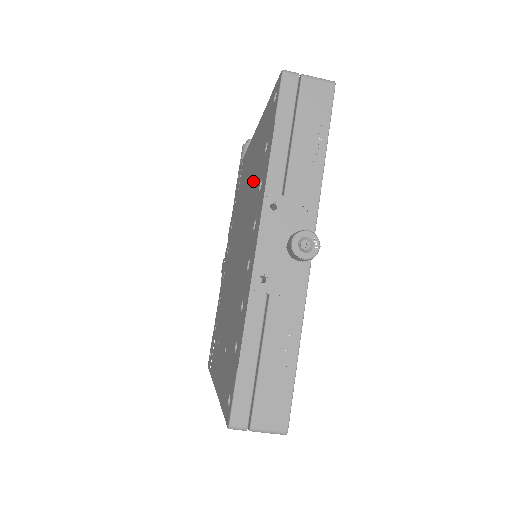
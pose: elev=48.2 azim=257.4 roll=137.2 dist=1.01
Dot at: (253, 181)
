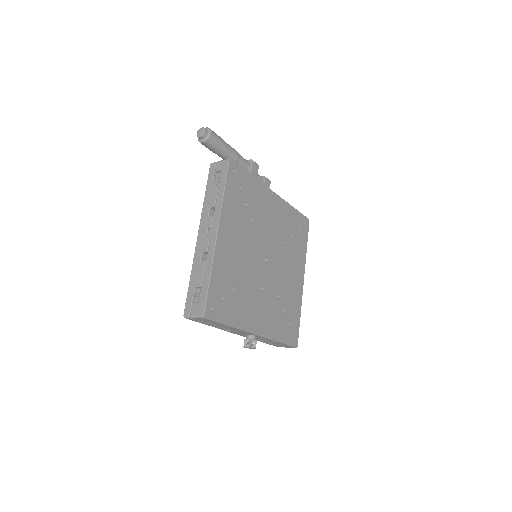
Dot at: occluded
